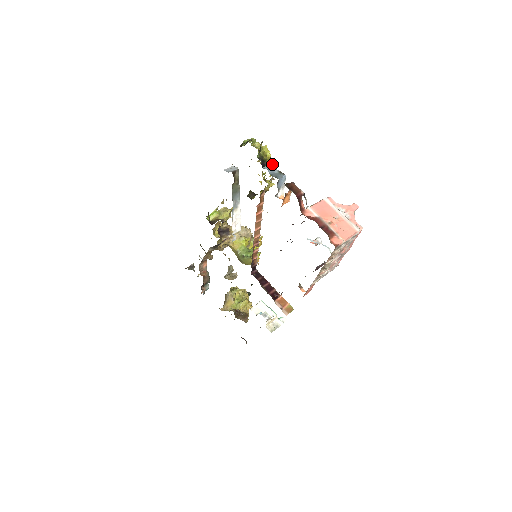
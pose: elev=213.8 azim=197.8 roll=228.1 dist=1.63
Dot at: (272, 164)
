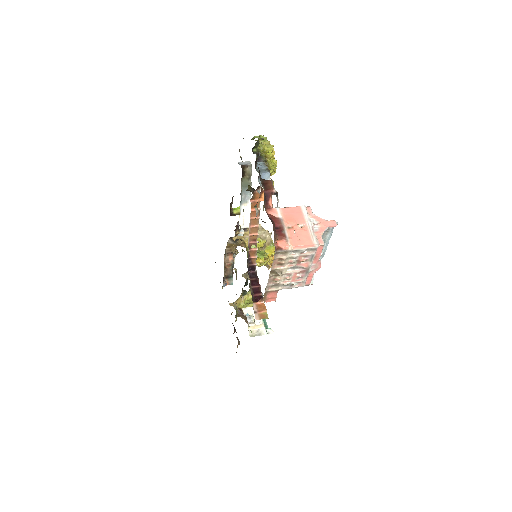
Dot at: (274, 164)
